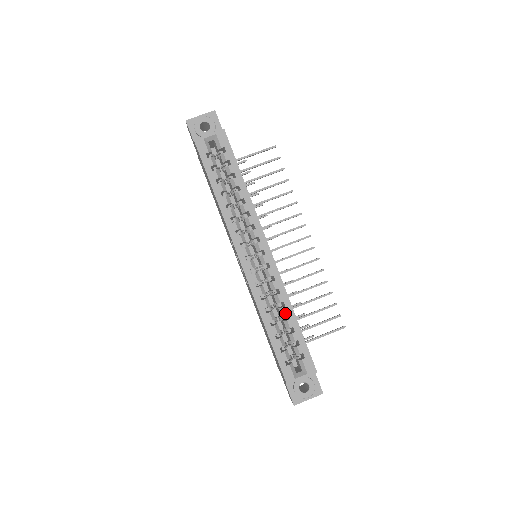
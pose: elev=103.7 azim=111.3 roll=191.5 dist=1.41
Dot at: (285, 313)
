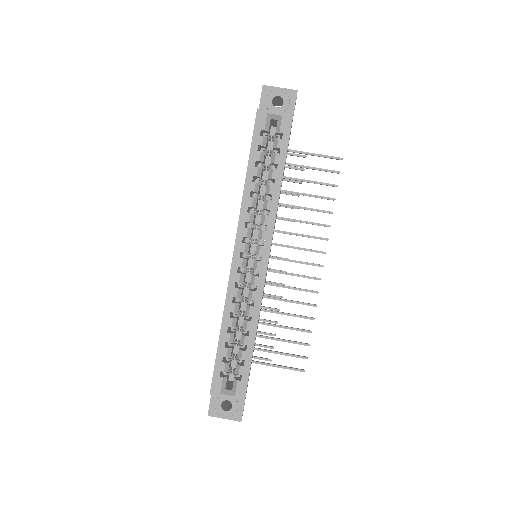
Dot at: (247, 328)
